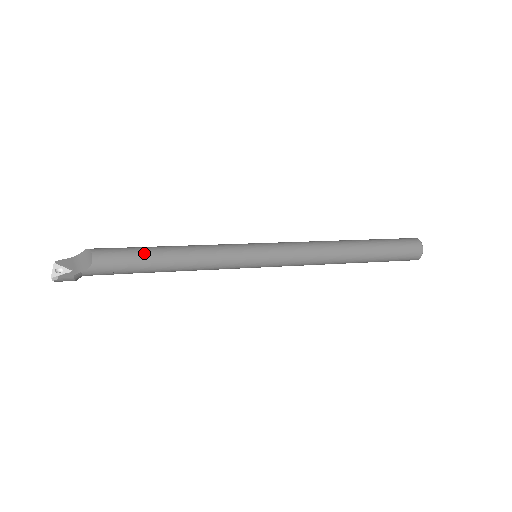
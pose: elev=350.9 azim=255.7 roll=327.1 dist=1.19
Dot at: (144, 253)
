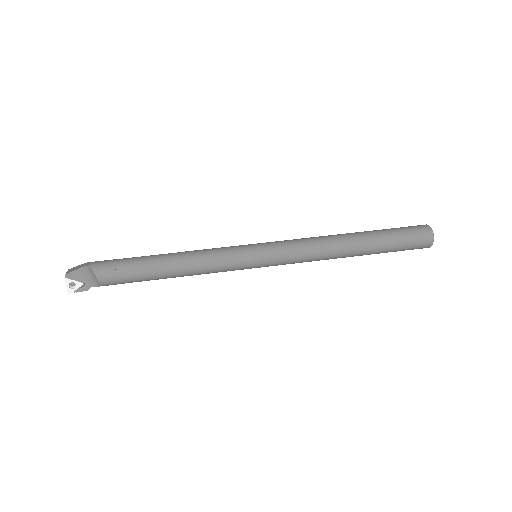
Dot at: (146, 276)
